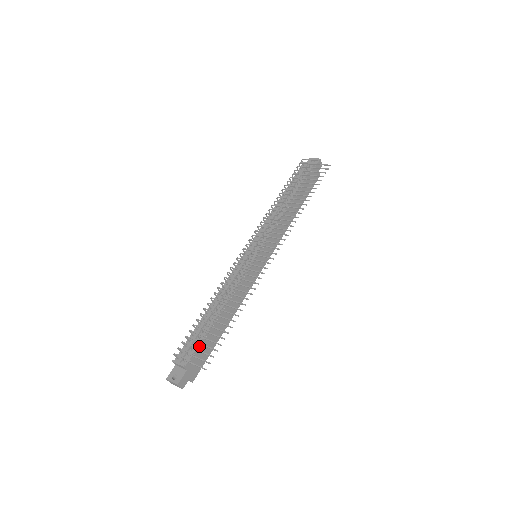
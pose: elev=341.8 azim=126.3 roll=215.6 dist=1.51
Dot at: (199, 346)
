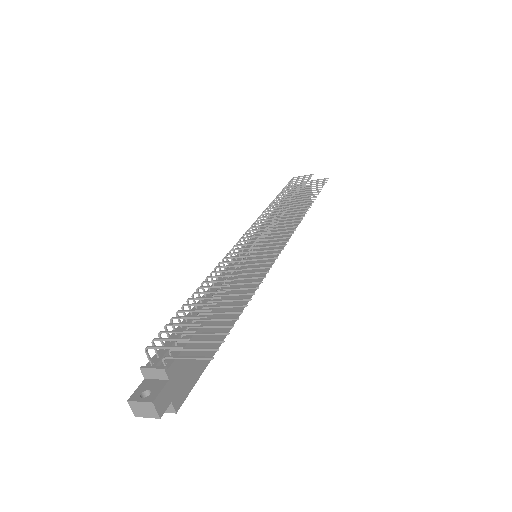
Dot at: (189, 344)
